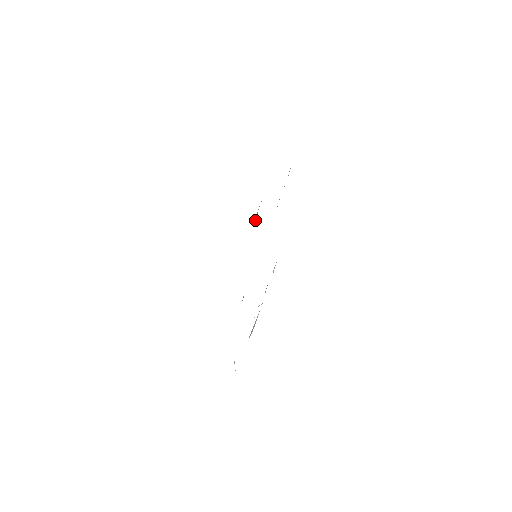
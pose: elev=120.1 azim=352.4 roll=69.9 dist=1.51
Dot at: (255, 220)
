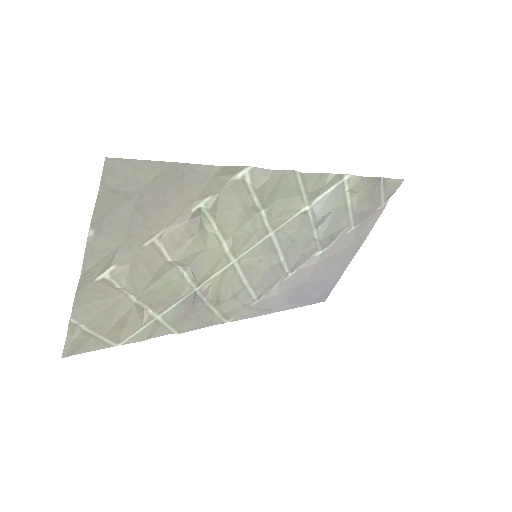
Dot at: (296, 268)
